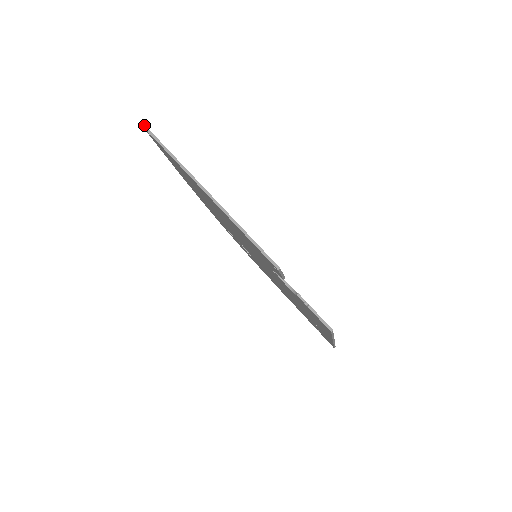
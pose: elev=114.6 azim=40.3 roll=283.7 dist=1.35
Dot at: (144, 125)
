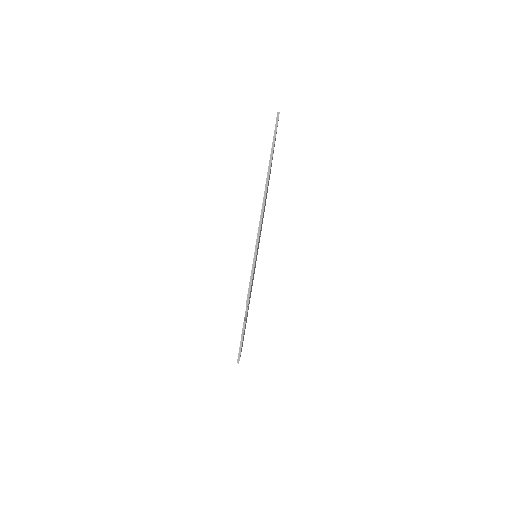
Dot at: occluded
